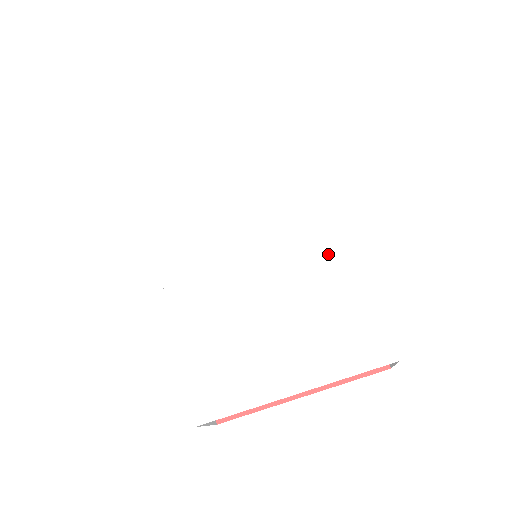
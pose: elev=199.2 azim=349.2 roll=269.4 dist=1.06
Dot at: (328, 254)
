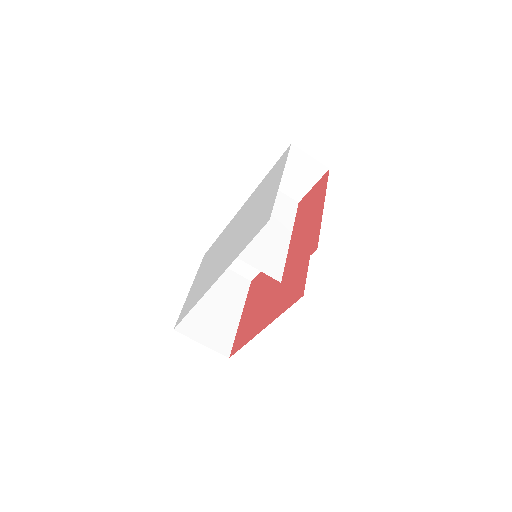
Dot at: occluded
